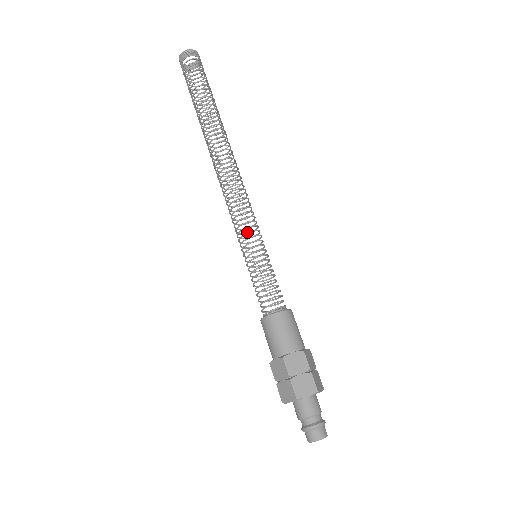
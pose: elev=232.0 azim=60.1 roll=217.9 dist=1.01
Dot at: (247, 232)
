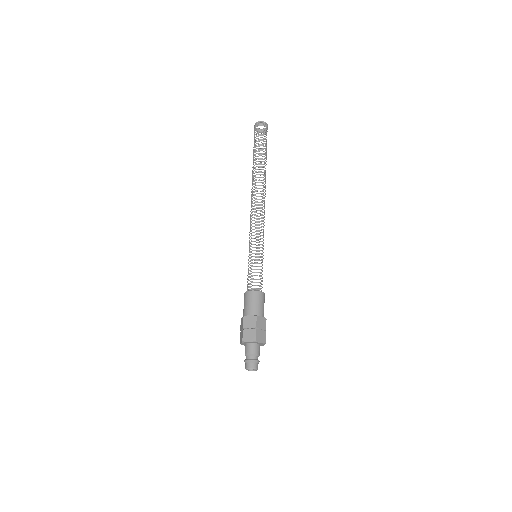
Dot at: occluded
